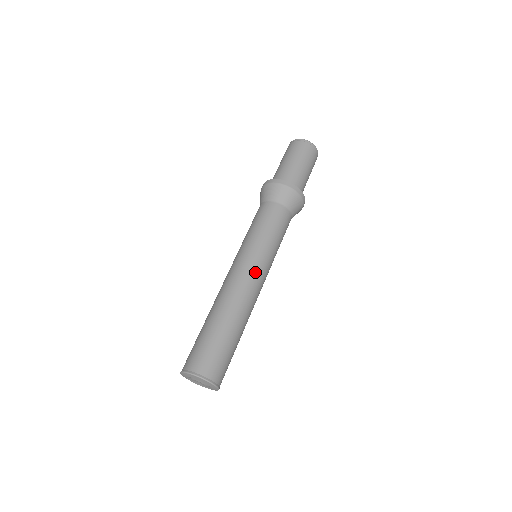
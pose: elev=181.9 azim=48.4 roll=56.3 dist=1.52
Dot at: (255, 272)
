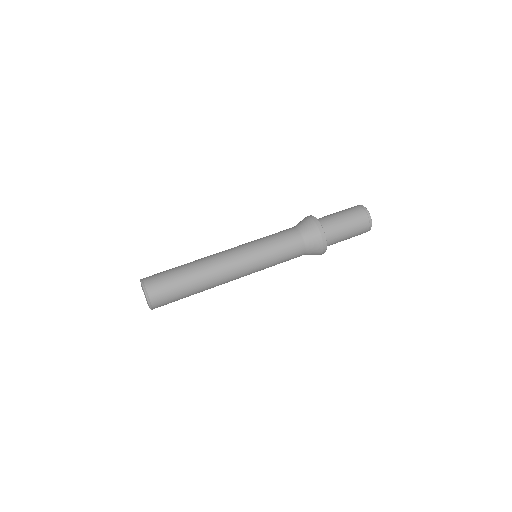
Dot at: (236, 253)
